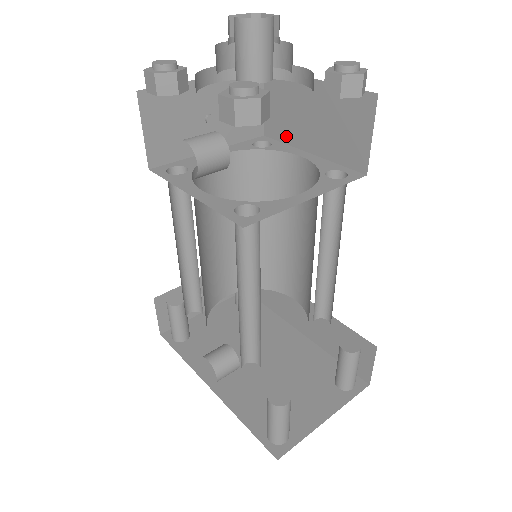
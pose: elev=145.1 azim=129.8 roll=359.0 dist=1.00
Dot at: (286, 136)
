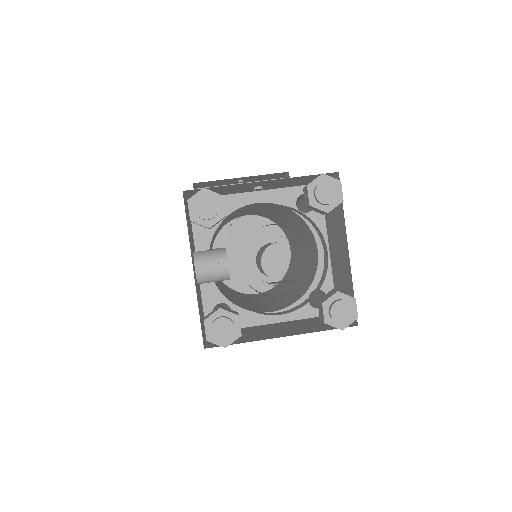
Dot at: (327, 215)
